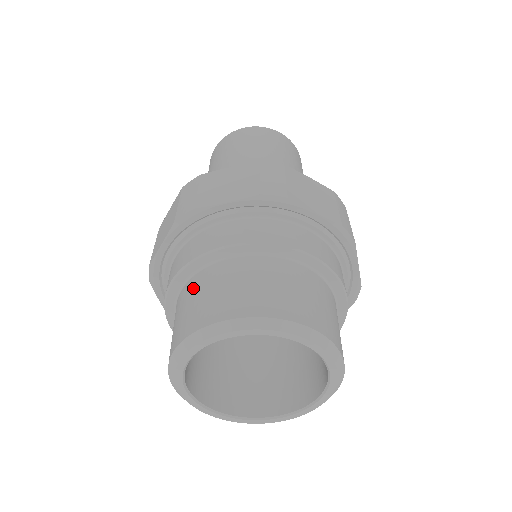
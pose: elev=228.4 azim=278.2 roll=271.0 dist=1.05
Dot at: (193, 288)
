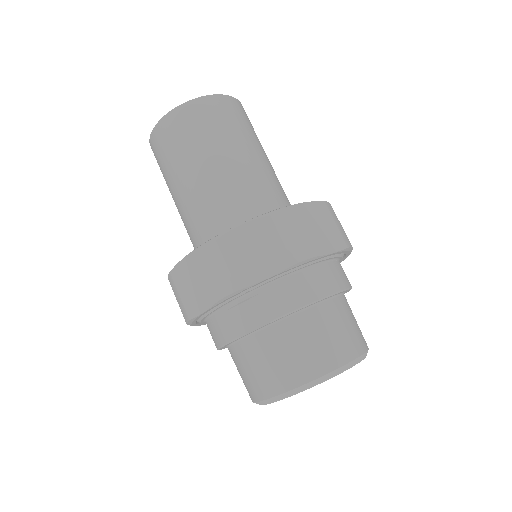
Dot at: occluded
